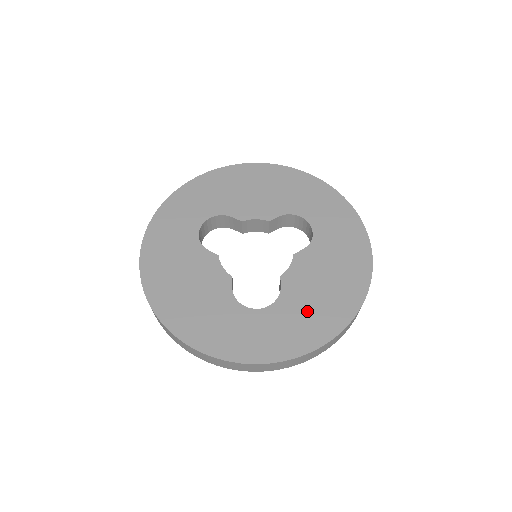
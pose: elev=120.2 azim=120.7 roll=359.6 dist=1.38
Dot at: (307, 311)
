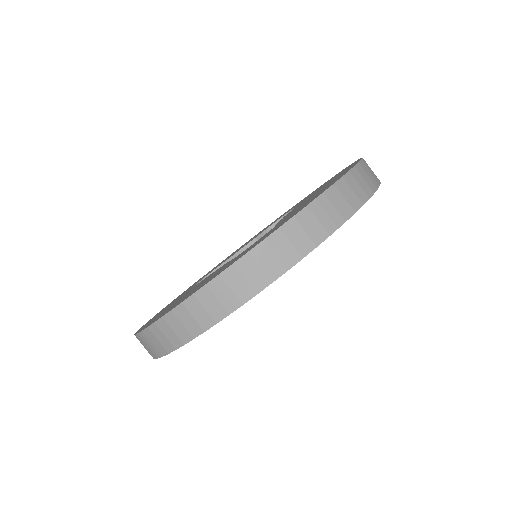
Dot at: (309, 200)
